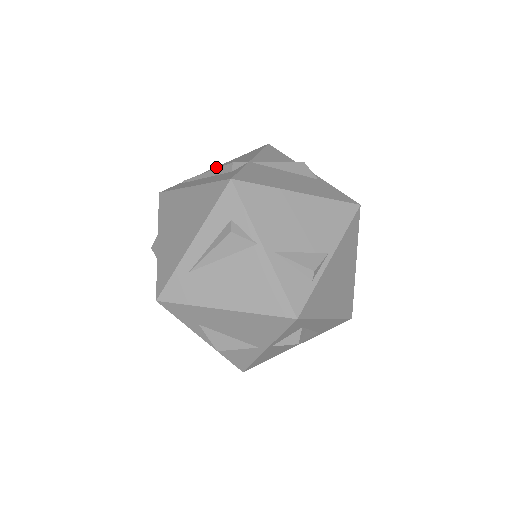
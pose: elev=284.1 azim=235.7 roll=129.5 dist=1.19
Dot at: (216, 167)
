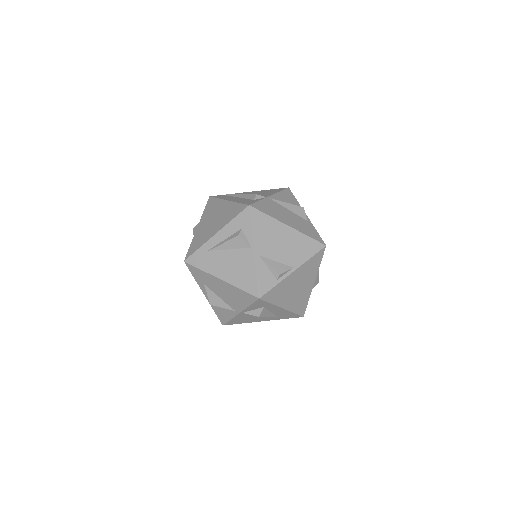
Dot at: (250, 192)
